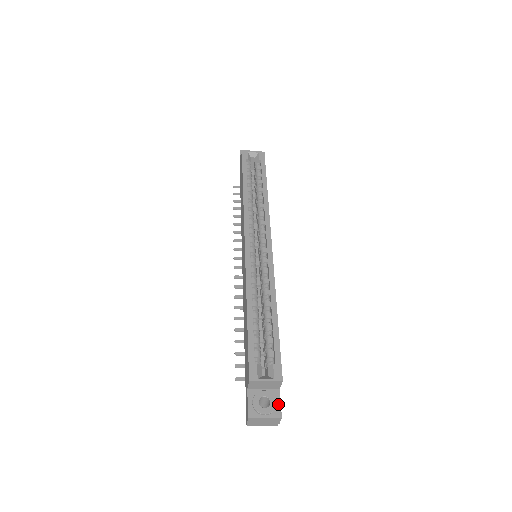
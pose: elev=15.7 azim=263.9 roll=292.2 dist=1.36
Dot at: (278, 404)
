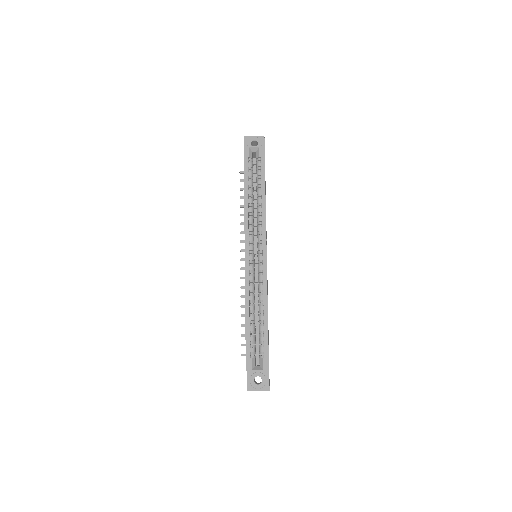
Dot at: (267, 381)
